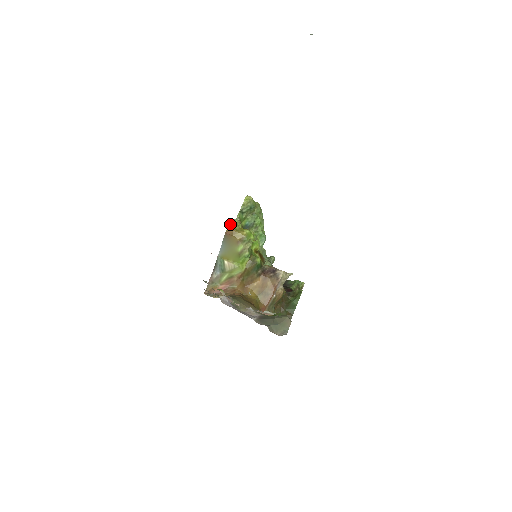
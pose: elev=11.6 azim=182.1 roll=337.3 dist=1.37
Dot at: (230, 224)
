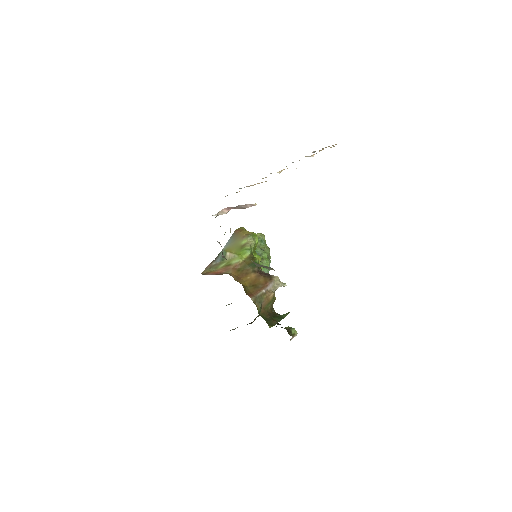
Dot at: (241, 227)
